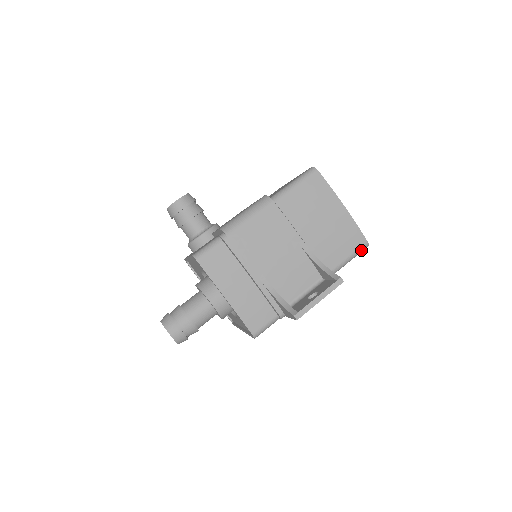
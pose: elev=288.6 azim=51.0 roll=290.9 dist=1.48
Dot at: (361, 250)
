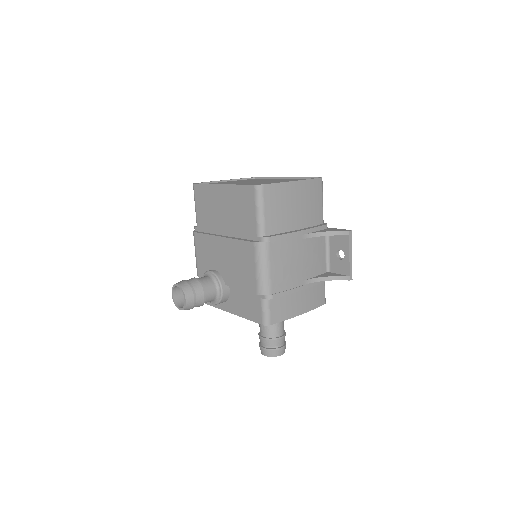
Dot at: (322, 186)
